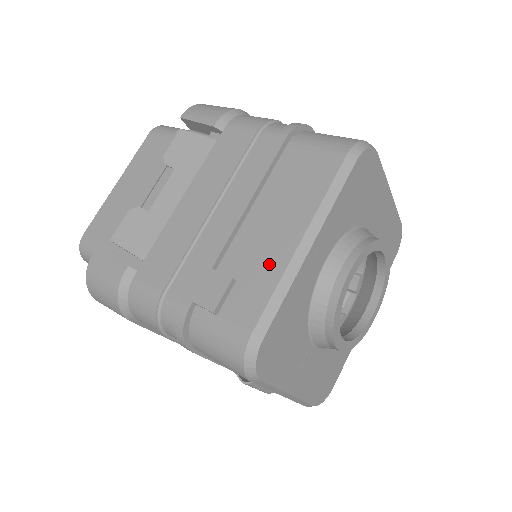
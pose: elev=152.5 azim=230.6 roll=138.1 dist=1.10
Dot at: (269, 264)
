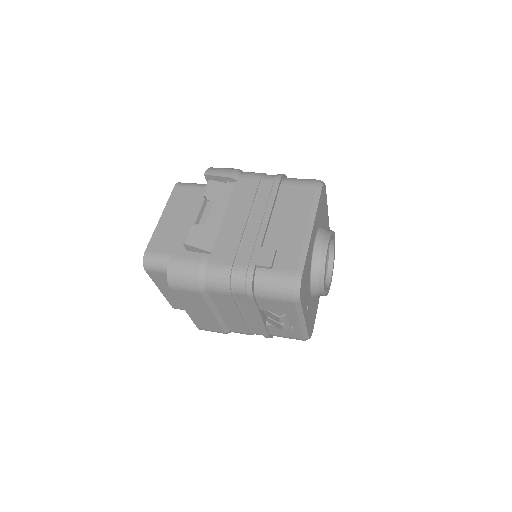
Dot at: (293, 240)
